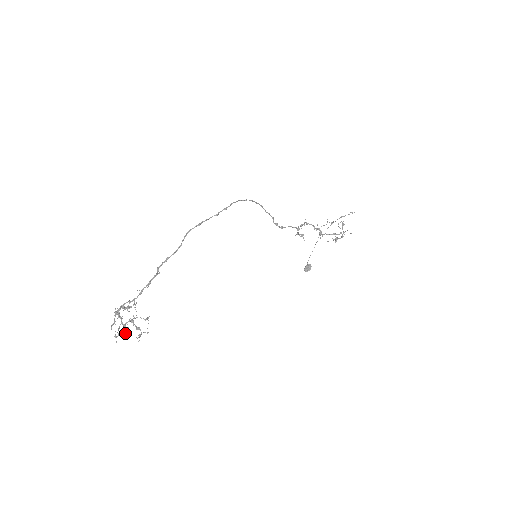
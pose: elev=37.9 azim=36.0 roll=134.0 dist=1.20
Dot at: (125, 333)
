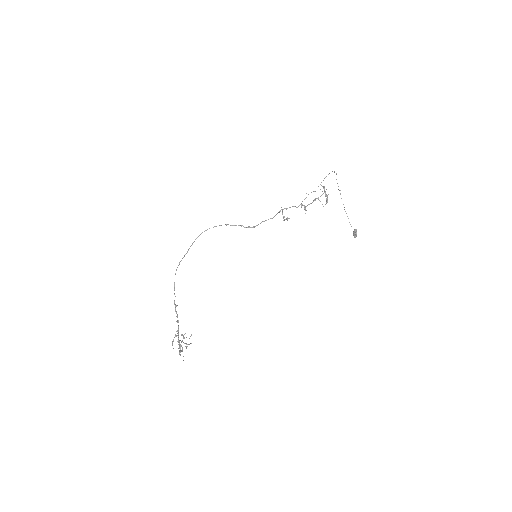
Dot at: occluded
